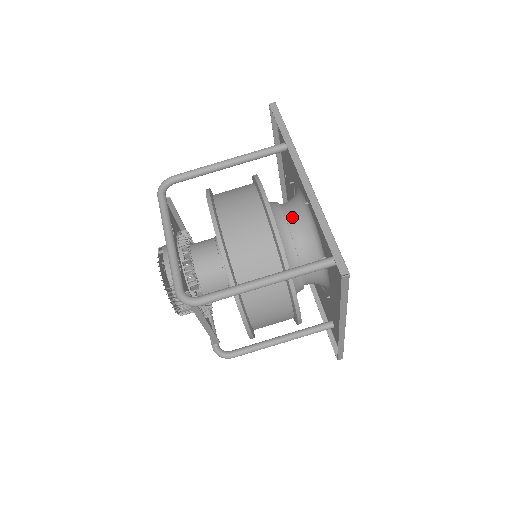
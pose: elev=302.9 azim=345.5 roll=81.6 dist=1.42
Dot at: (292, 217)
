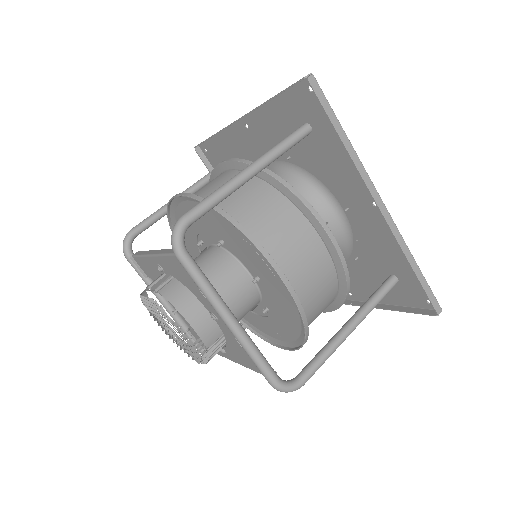
Dot at: occluded
